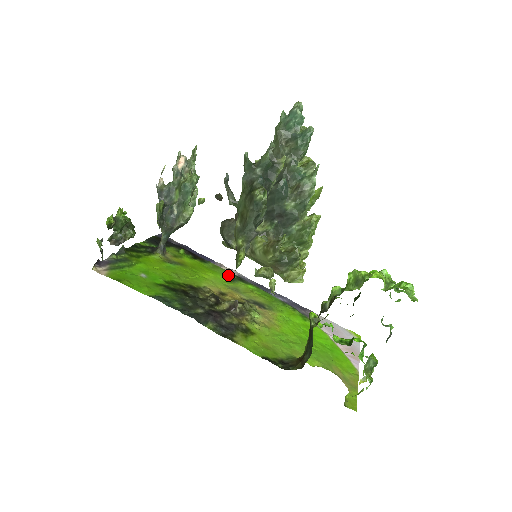
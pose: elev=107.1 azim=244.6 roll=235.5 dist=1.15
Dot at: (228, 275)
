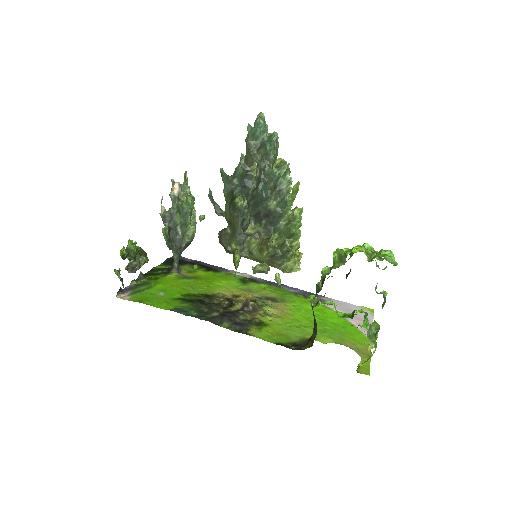
Dot at: (240, 279)
